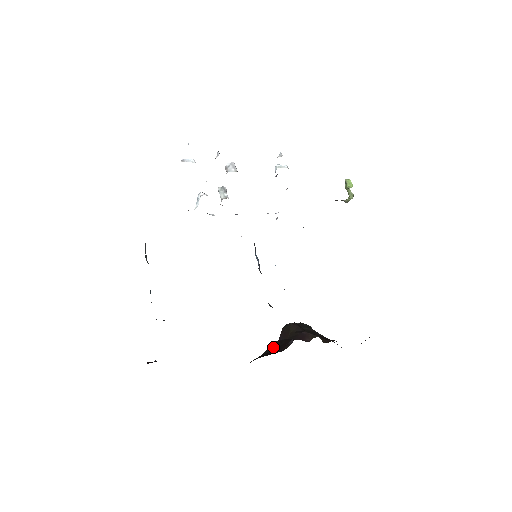
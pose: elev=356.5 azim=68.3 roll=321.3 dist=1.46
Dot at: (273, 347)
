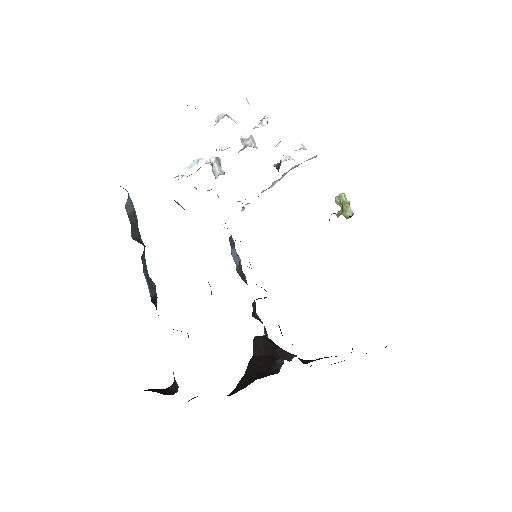
Dot at: (254, 365)
